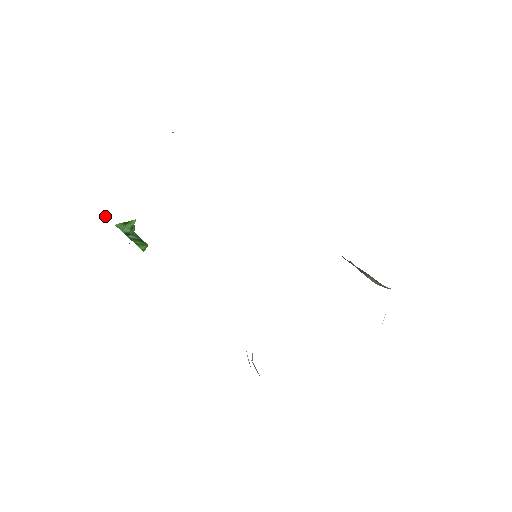
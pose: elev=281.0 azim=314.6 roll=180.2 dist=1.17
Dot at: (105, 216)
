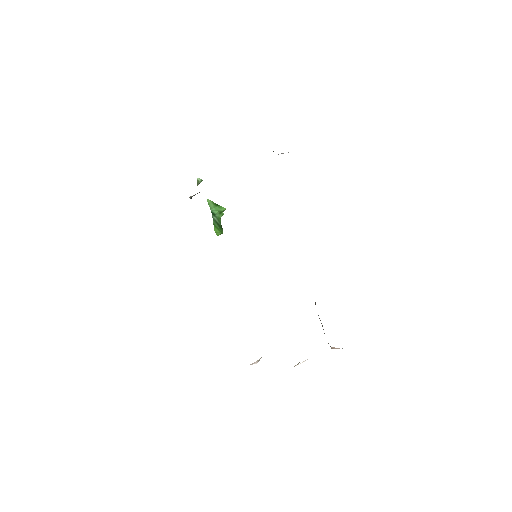
Dot at: (198, 181)
